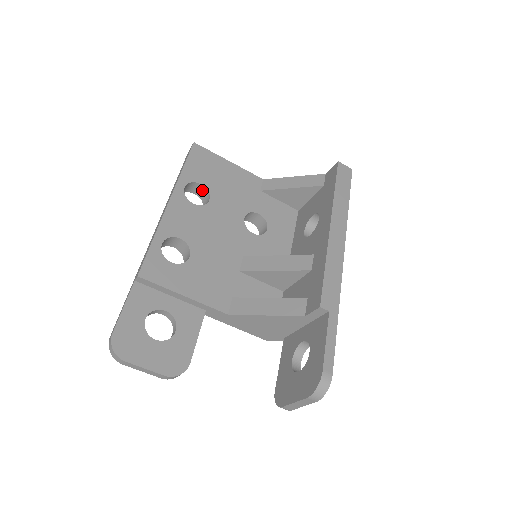
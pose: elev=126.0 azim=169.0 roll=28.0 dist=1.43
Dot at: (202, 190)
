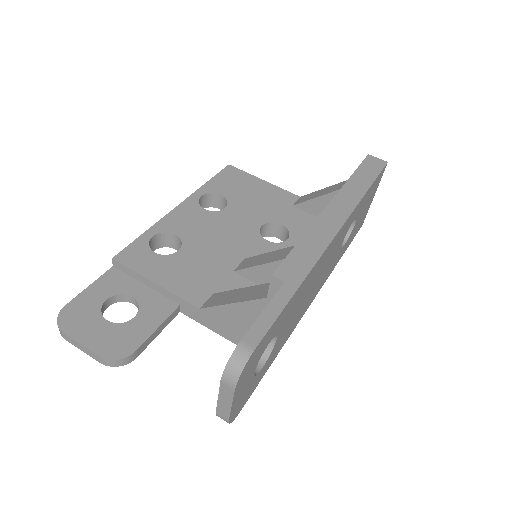
Dot at: (224, 202)
